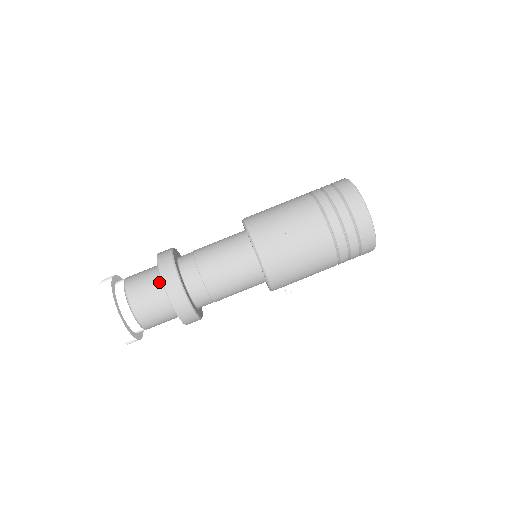
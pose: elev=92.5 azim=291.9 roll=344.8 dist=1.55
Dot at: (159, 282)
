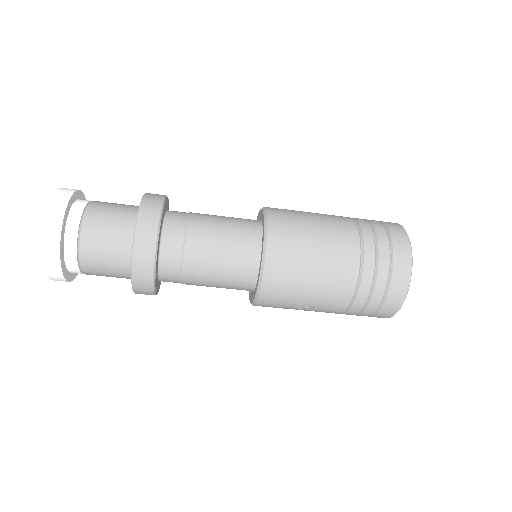
Dot at: (127, 269)
